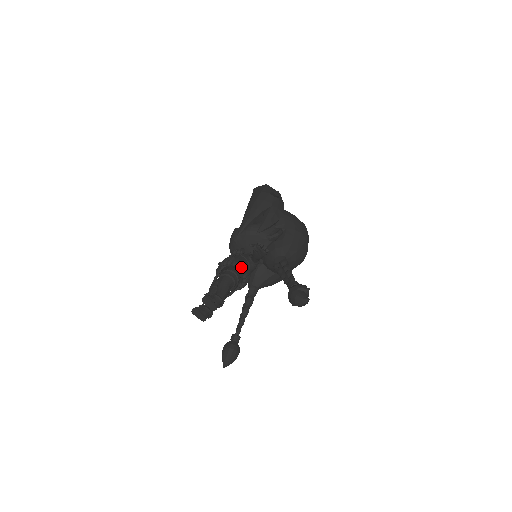
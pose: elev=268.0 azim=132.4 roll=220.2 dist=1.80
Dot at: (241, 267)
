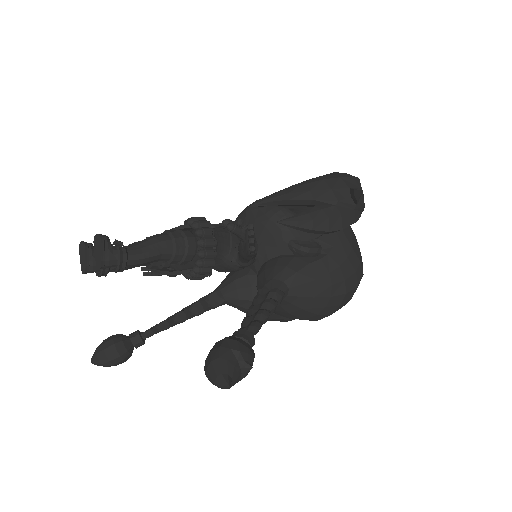
Dot at: (205, 245)
